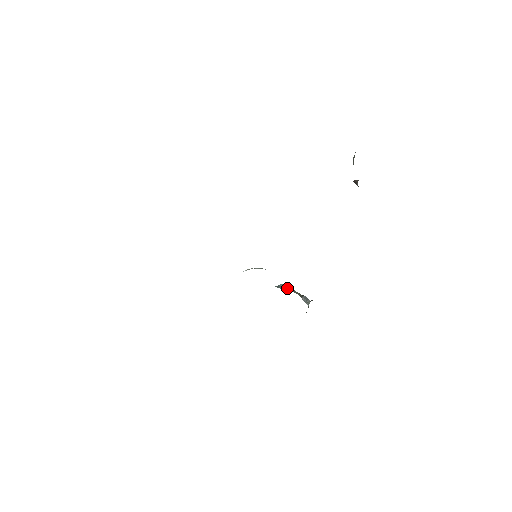
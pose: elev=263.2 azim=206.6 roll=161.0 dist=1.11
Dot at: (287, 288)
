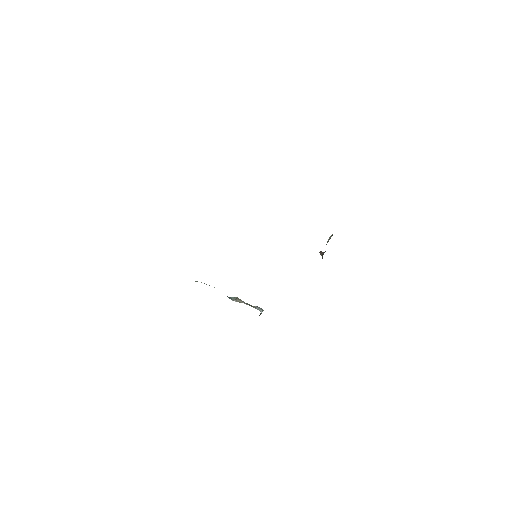
Dot at: (238, 300)
